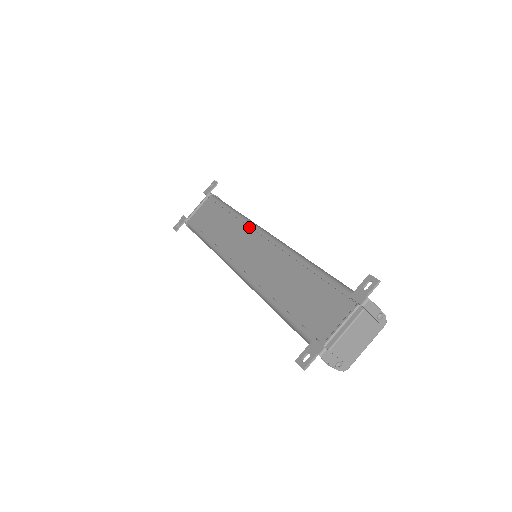
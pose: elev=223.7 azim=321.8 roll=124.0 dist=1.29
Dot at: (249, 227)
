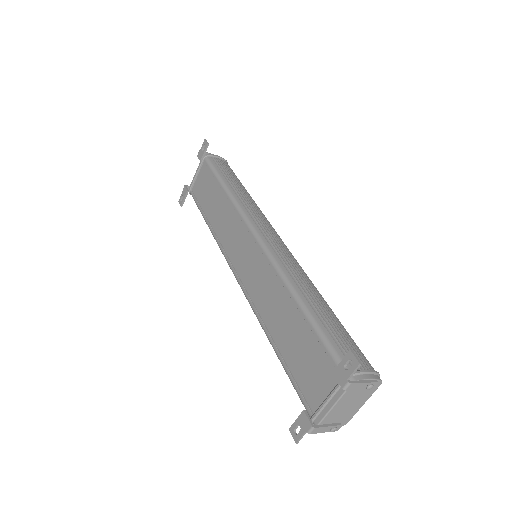
Dot at: (242, 222)
